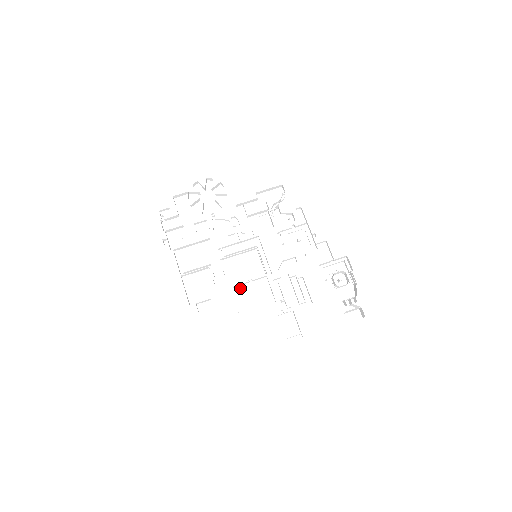
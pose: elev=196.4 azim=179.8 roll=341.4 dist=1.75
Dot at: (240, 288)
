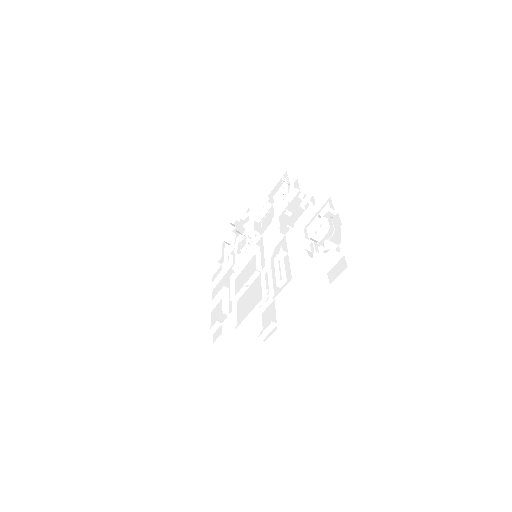
Dot at: (241, 299)
